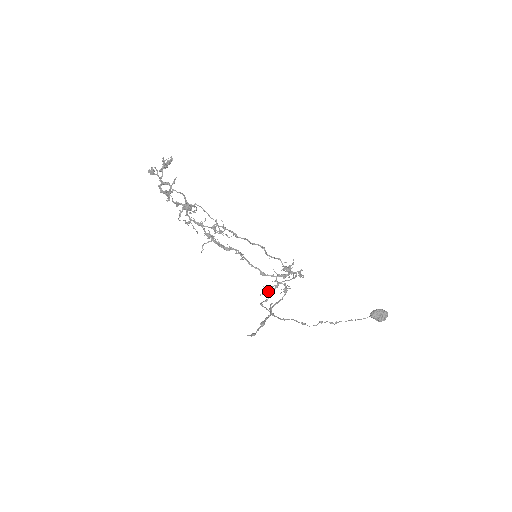
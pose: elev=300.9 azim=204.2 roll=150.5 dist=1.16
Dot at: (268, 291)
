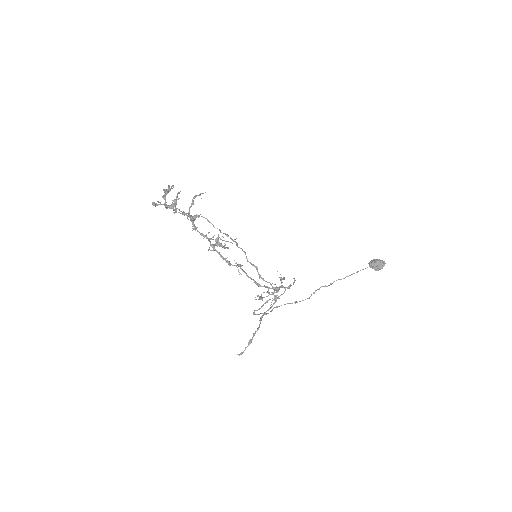
Dot at: (261, 299)
